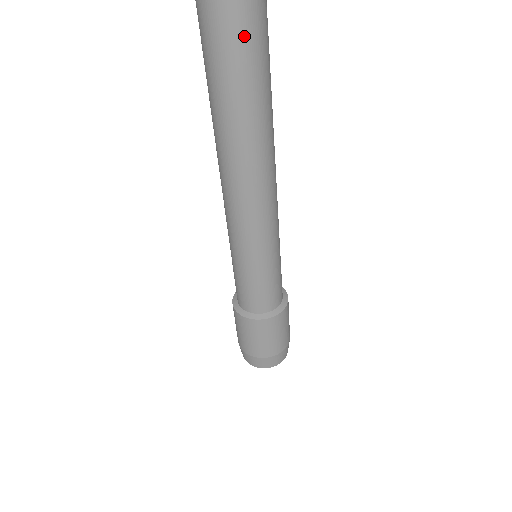
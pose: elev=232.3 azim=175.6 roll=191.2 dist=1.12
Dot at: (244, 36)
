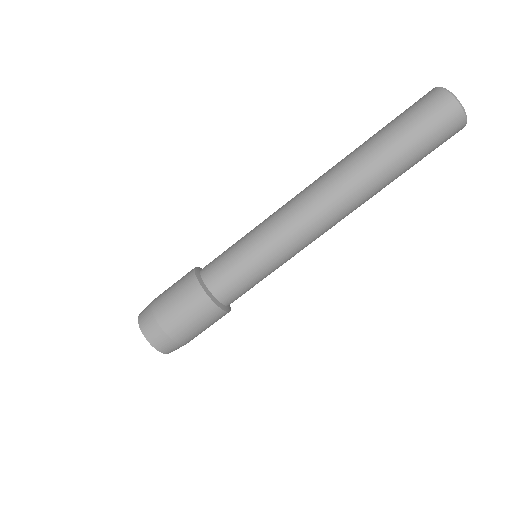
Dot at: (423, 125)
